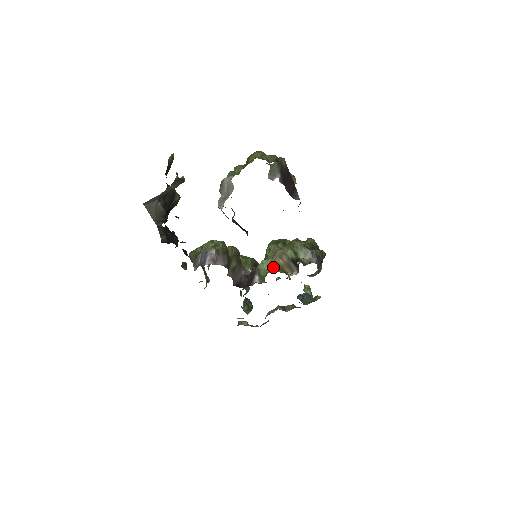
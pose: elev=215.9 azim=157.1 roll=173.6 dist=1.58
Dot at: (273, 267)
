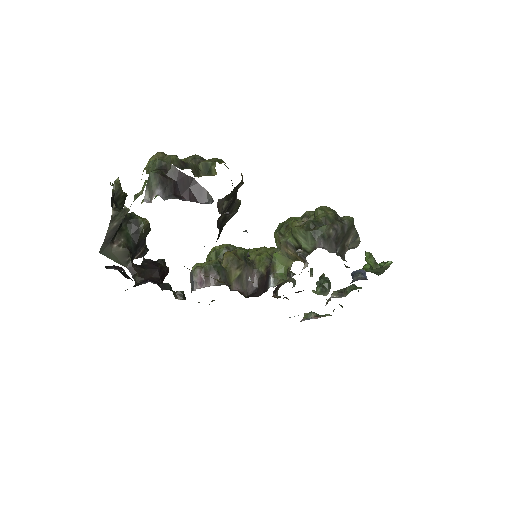
Dot at: (288, 259)
